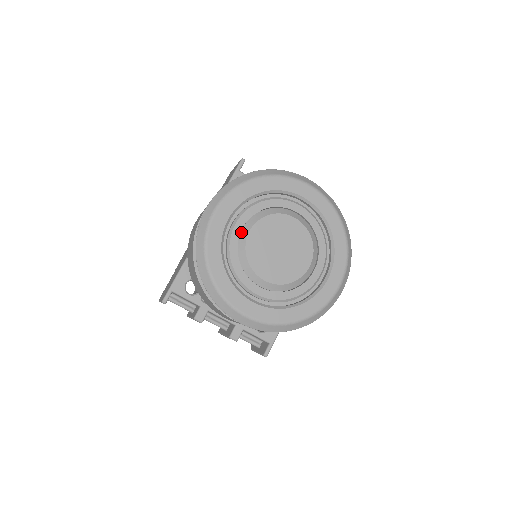
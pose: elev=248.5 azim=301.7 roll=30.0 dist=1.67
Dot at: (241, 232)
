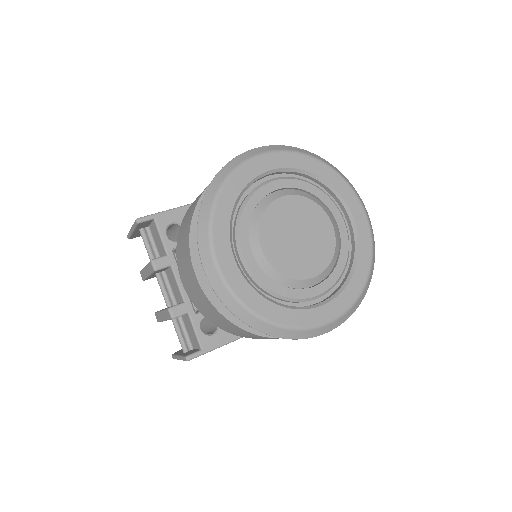
Dot at: (274, 192)
